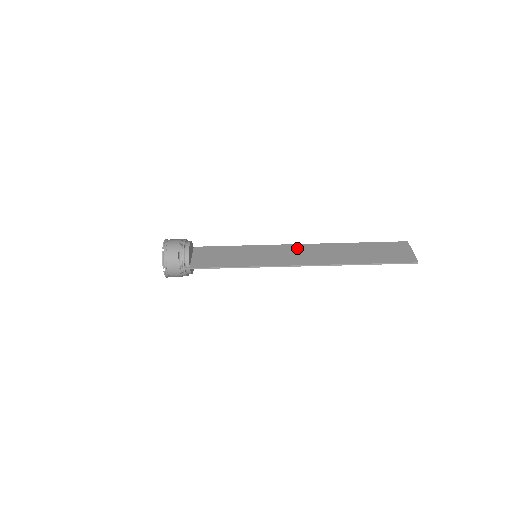
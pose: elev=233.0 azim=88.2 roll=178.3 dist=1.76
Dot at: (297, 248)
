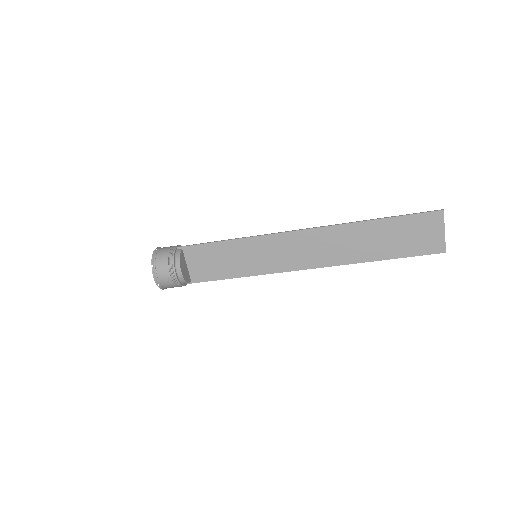
Dot at: (301, 239)
